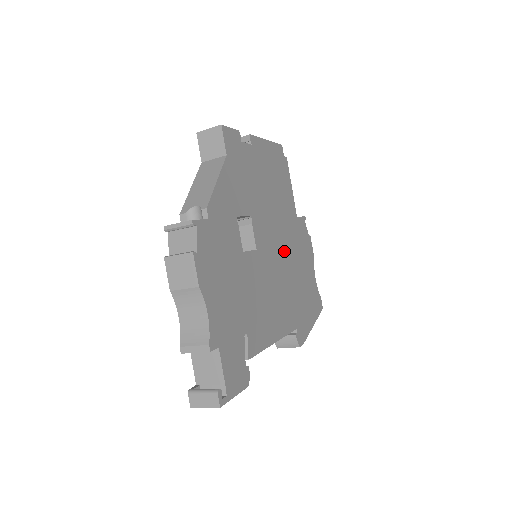
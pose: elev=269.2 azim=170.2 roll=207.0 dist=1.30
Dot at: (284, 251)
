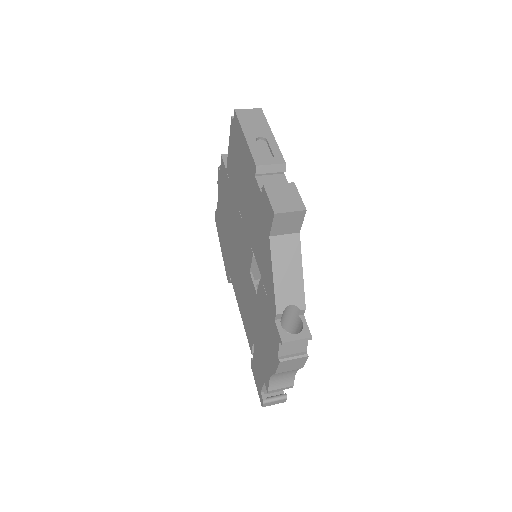
Dot at: occluded
